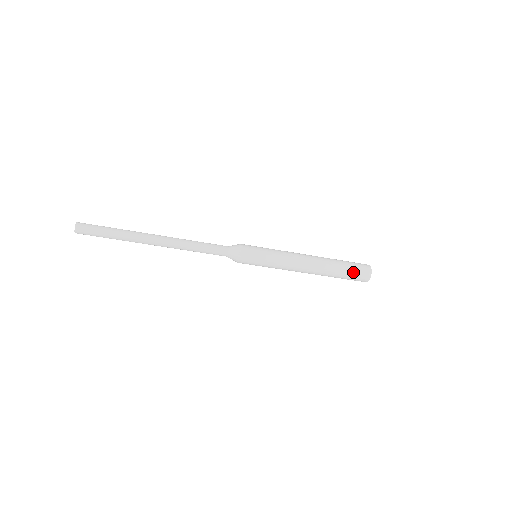
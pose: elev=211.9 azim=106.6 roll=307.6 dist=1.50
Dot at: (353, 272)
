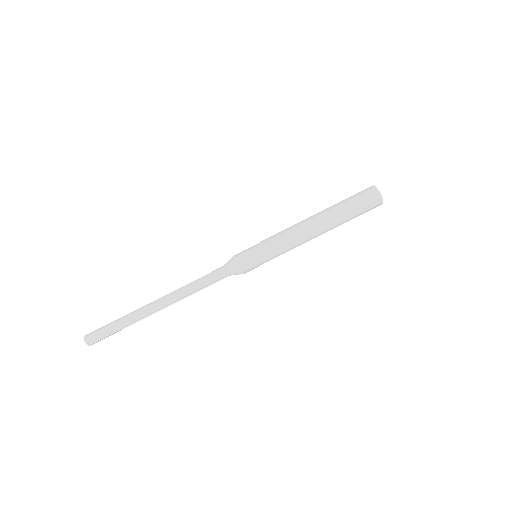
Dot at: (358, 202)
